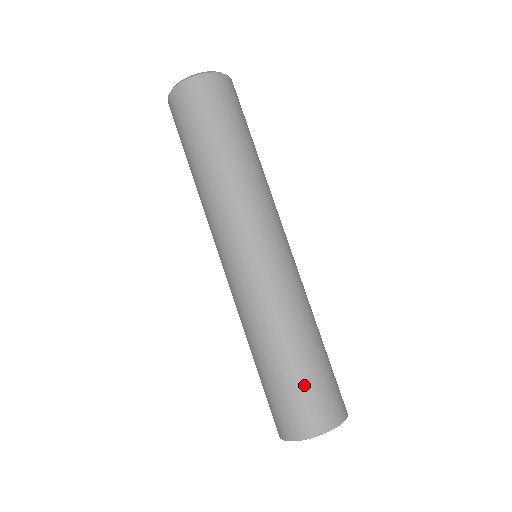
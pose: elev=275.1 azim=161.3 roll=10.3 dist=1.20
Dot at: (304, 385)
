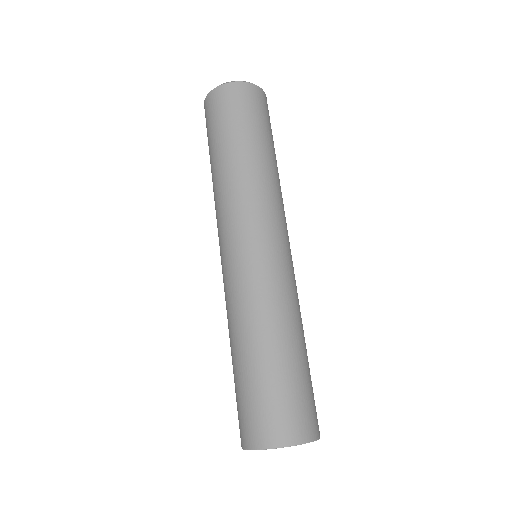
Dot at: (276, 388)
